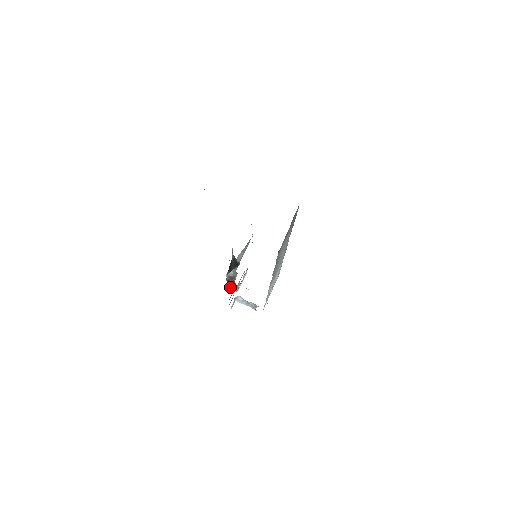
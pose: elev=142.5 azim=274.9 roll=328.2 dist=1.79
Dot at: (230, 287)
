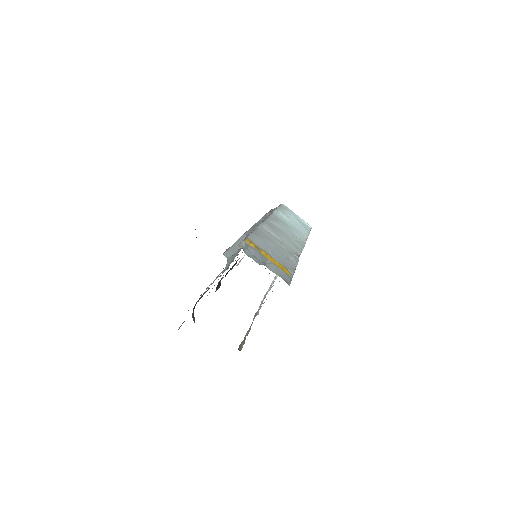
Dot at: occluded
